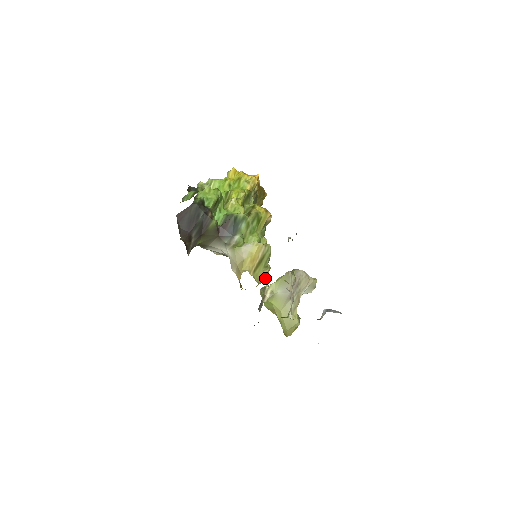
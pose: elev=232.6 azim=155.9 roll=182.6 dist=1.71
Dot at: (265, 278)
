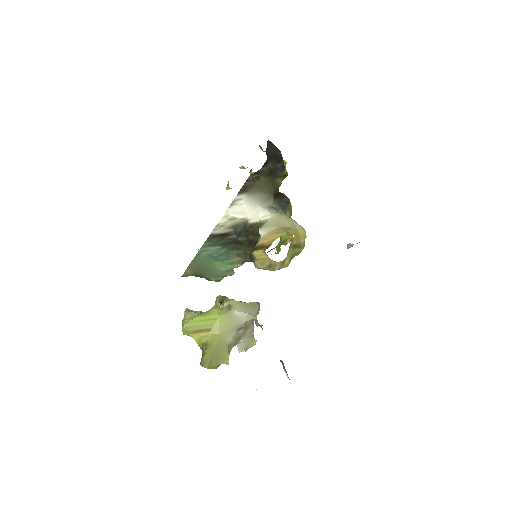
Dot at: (278, 268)
